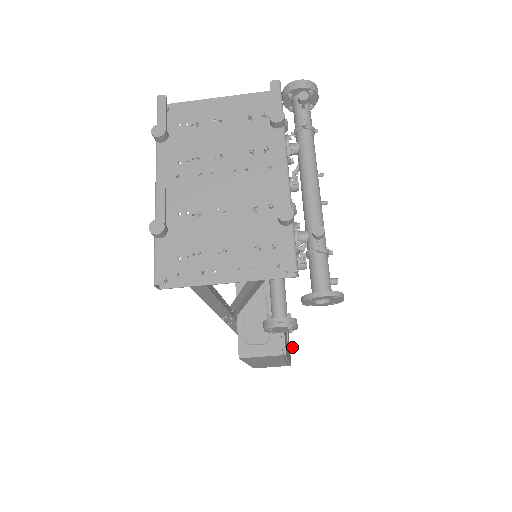
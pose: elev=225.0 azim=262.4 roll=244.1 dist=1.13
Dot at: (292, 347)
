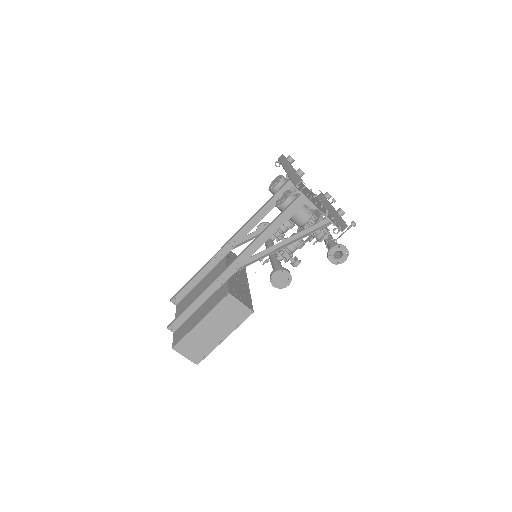
Dot at: occluded
